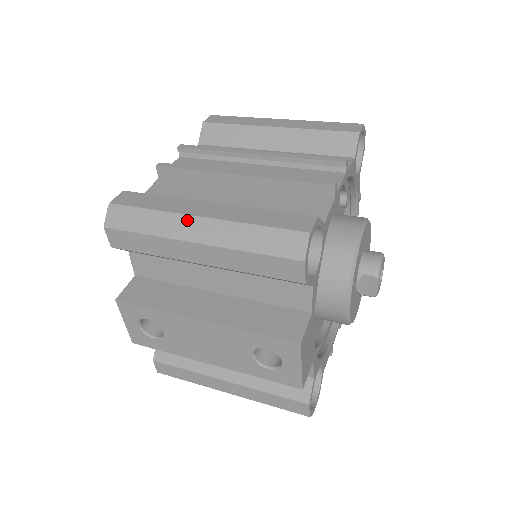
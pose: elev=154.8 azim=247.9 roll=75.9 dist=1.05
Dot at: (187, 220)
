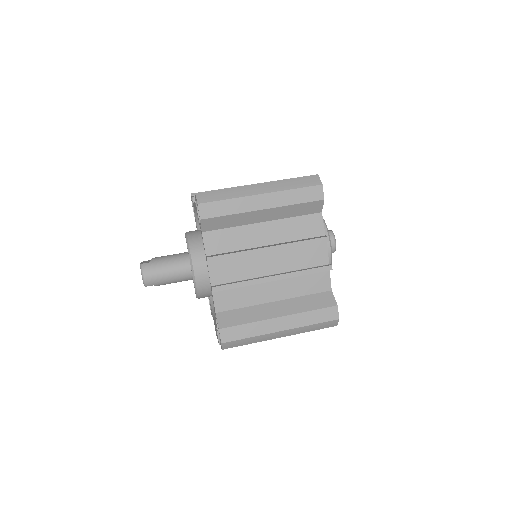
Dot at: (274, 334)
